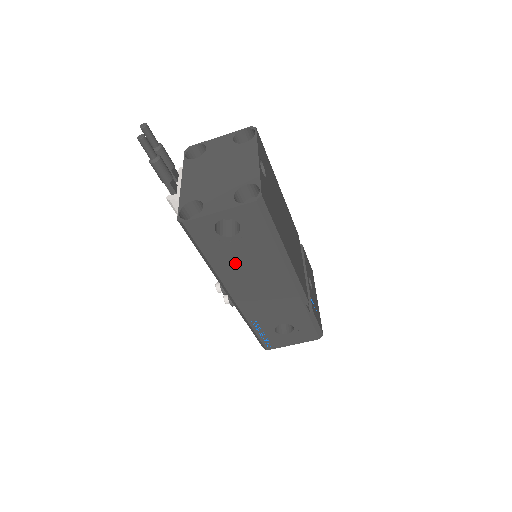
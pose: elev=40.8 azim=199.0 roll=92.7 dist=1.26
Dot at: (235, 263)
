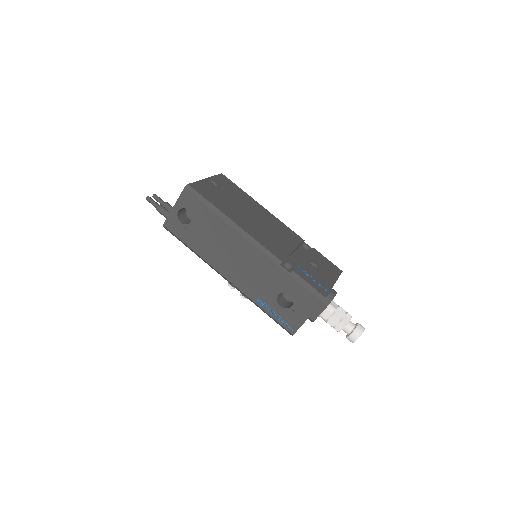
Dot at: (207, 244)
